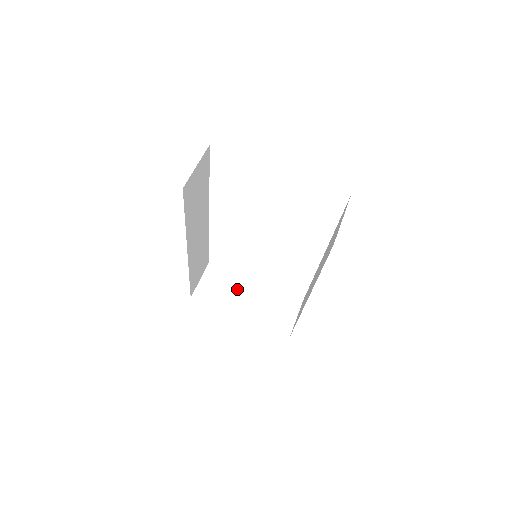
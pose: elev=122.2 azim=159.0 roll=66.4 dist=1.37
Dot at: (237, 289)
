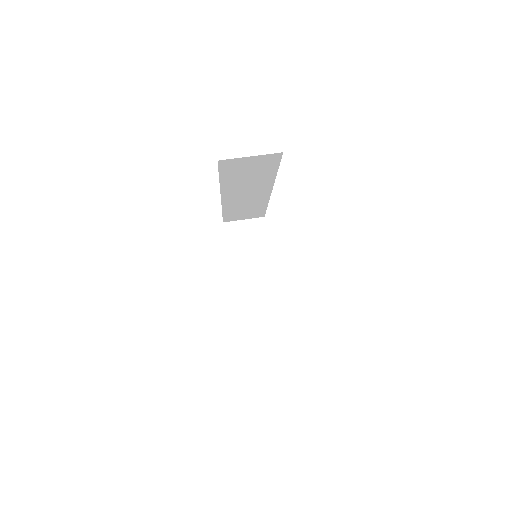
Dot at: (255, 255)
